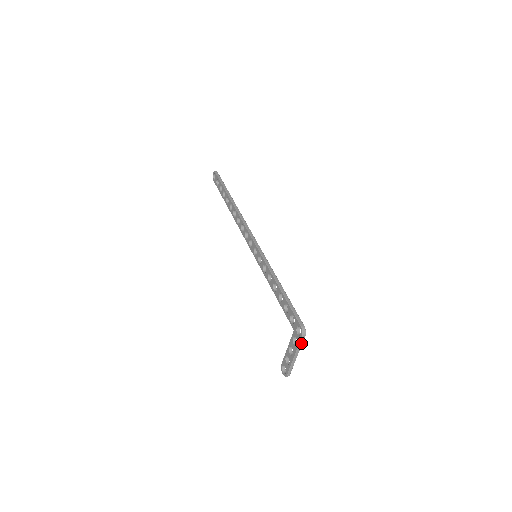
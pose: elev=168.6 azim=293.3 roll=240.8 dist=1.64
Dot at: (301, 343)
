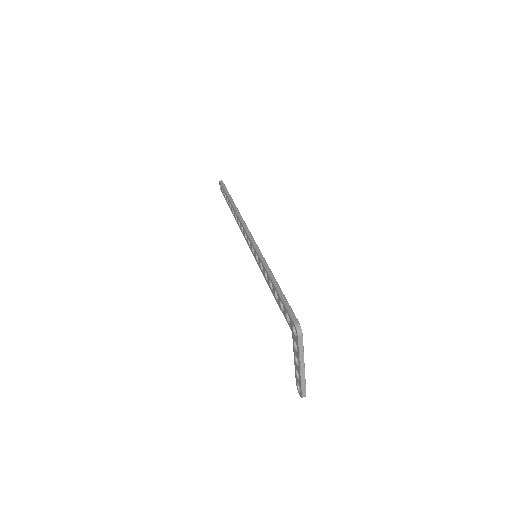
Dot at: (301, 347)
